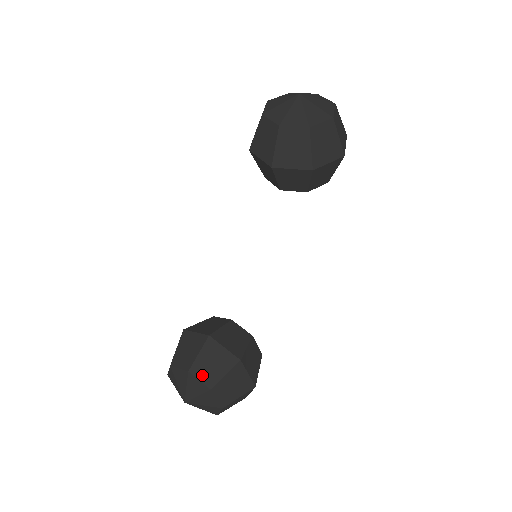
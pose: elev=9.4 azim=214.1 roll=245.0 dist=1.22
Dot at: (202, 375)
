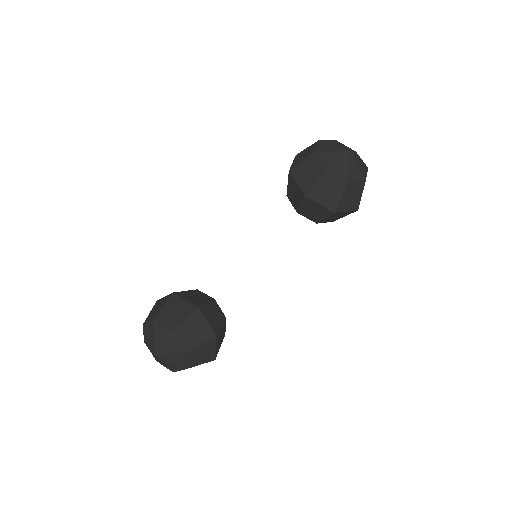
Dot at: (182, 338)
